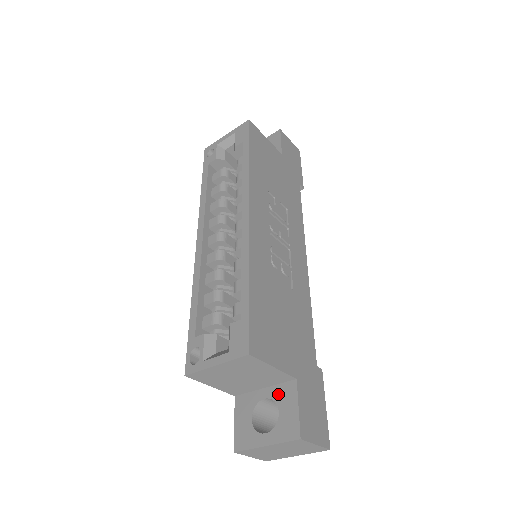
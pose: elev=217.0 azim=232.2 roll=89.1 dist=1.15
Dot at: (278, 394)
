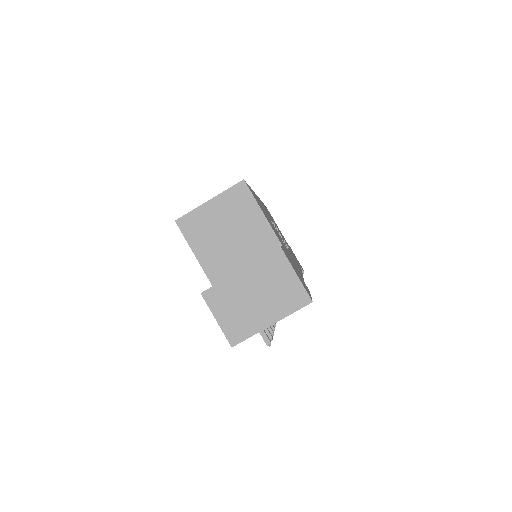
Dot at: occluded
